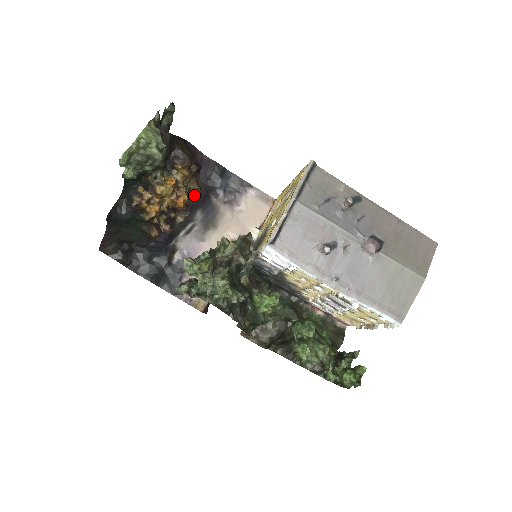
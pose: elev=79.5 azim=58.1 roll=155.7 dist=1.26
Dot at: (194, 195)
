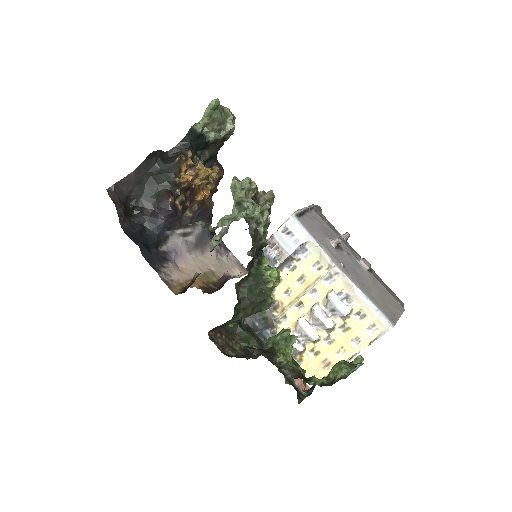
Dot at: (207, 206)
